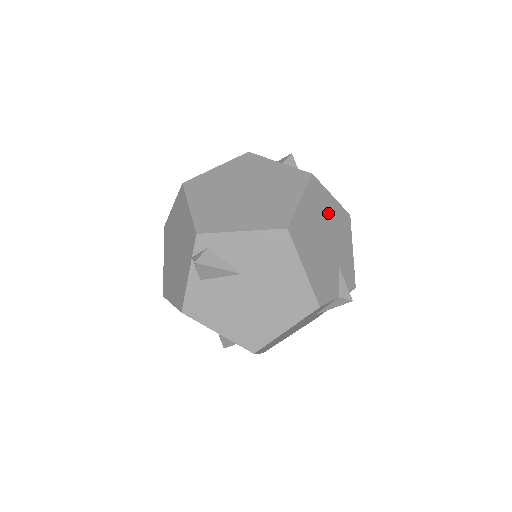
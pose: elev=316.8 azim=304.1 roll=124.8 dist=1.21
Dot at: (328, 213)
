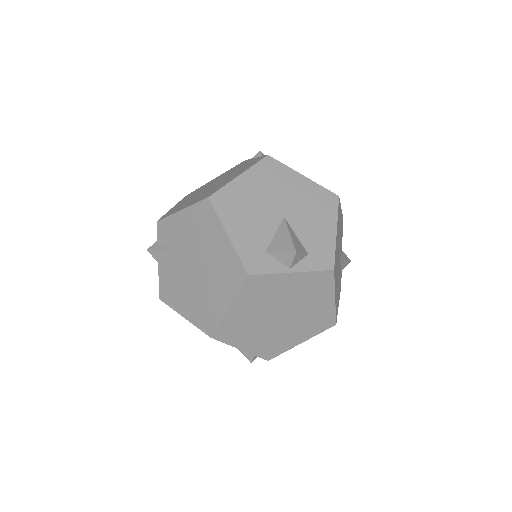
Dot at: occluded
